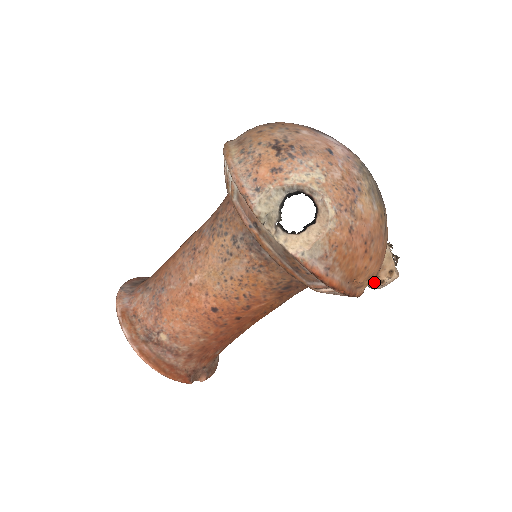
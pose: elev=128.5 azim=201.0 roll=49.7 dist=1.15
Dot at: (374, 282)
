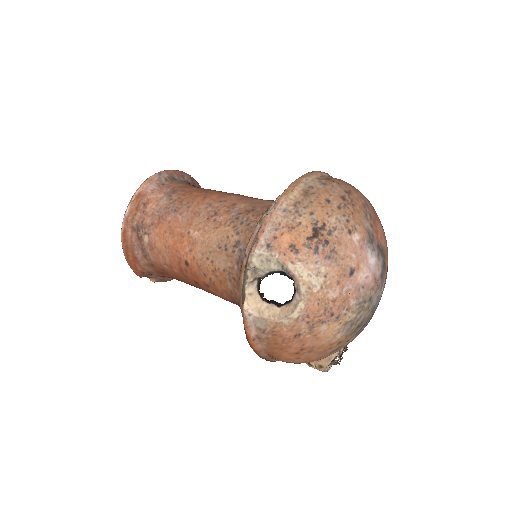
Dot at: occluded
